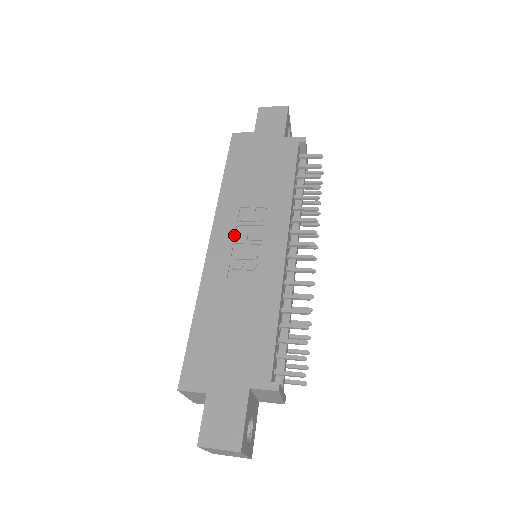
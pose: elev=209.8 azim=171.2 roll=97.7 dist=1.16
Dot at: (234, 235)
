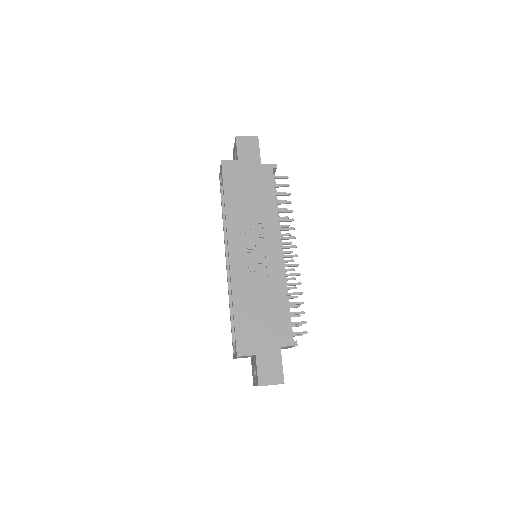
Dot at: (245, 246)
